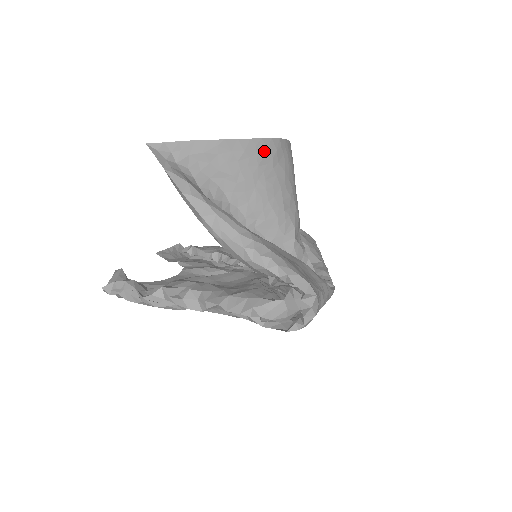
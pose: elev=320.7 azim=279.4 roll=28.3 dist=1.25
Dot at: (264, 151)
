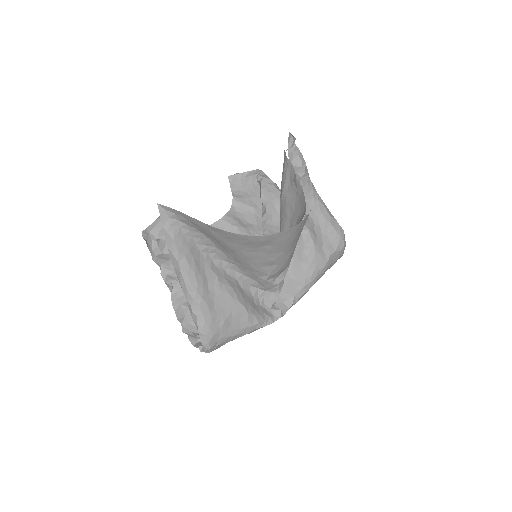
Dot at: (247, 240)
